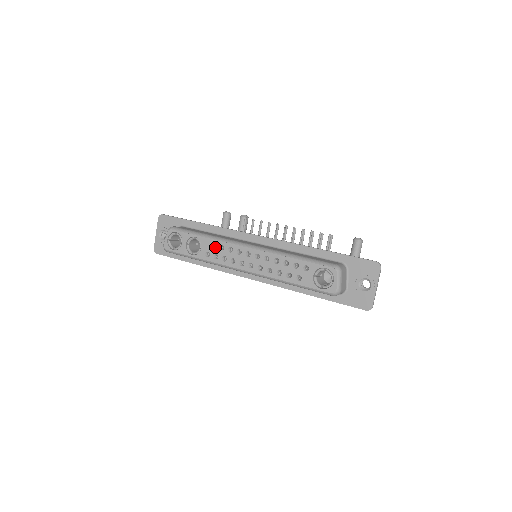
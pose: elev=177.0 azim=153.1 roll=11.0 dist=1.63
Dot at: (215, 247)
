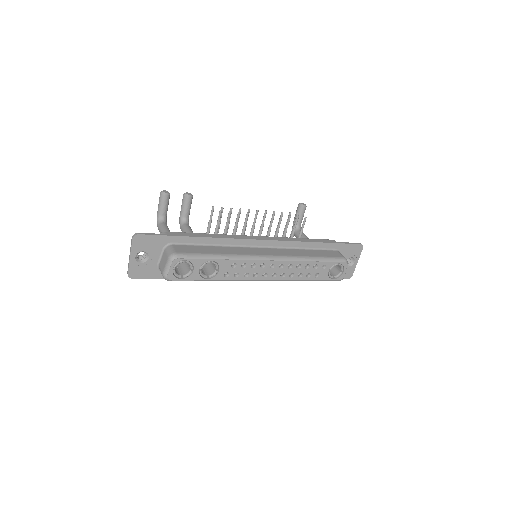
Dot at: (236, 266)
